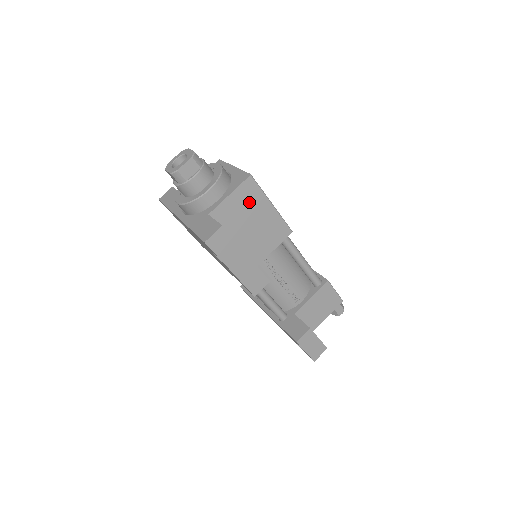
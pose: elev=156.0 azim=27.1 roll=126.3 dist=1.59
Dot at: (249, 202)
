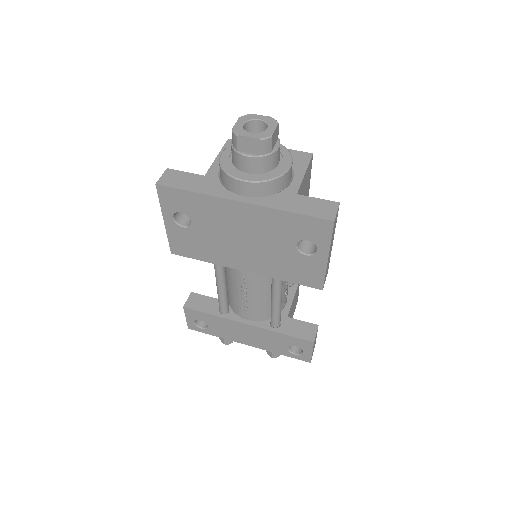
Dot at: (306, 185)
